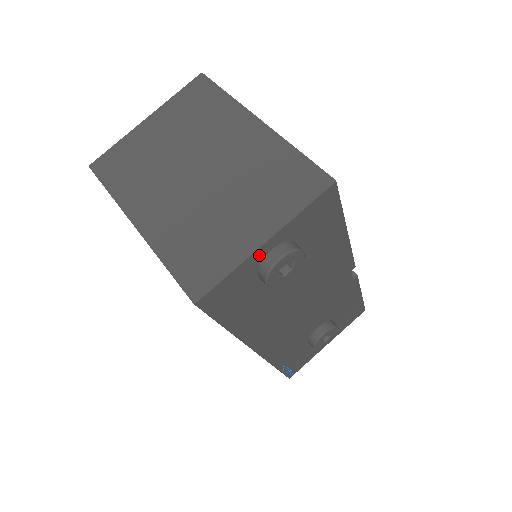
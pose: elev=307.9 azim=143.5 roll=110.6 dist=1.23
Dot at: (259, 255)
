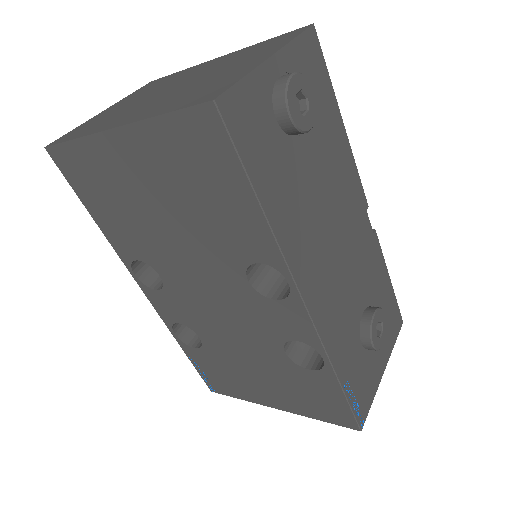
Dot at: (268, 74)
